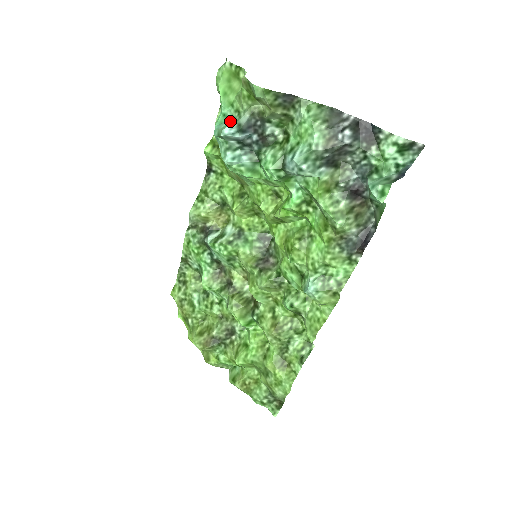
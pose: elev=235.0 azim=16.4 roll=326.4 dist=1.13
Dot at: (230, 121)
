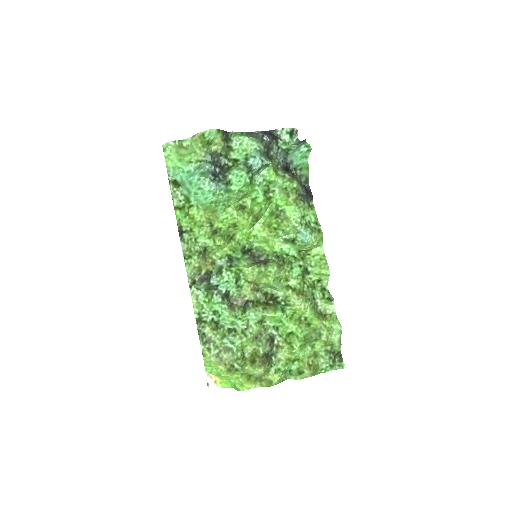
Dot at: (198, 168)
